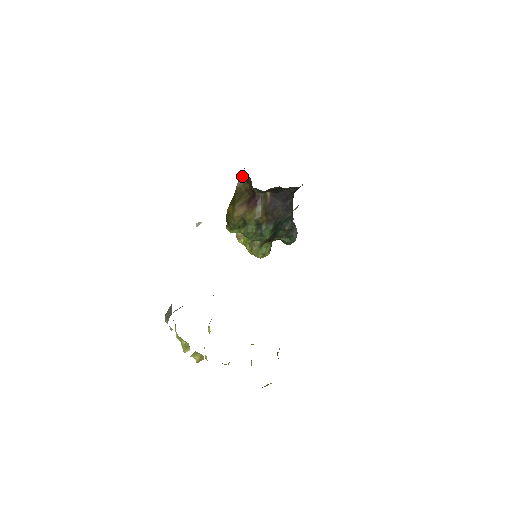
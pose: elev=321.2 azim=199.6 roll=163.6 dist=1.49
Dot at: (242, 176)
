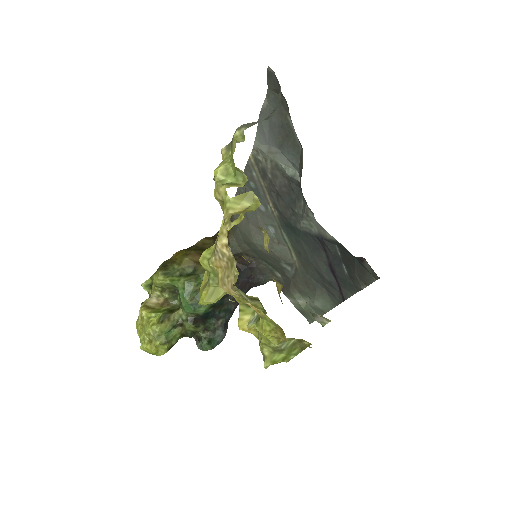
Dot at: (211, 237)
